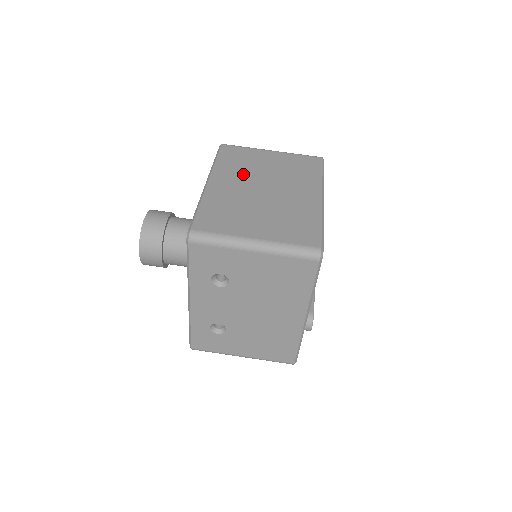
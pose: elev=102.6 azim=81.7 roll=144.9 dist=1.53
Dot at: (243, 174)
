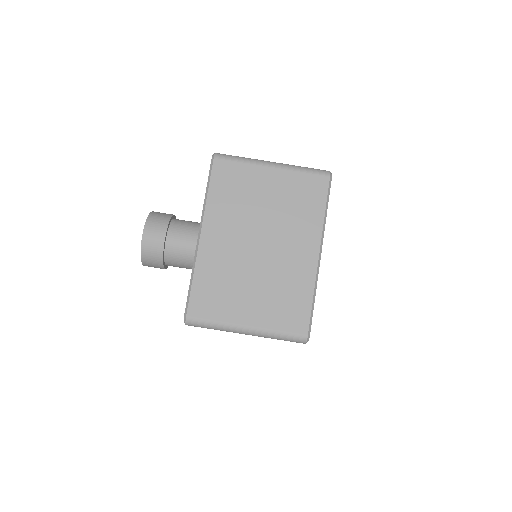
Dot at: (237, 219)
